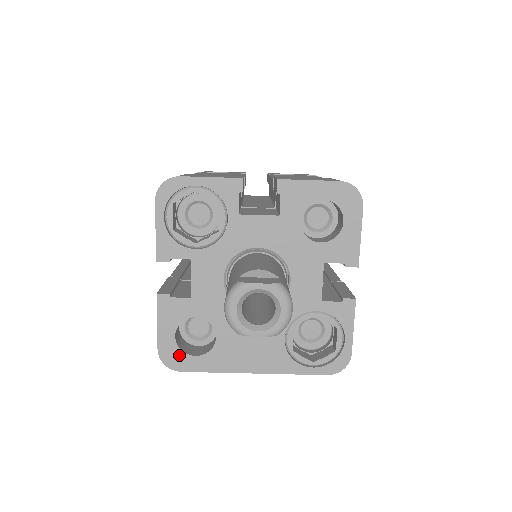
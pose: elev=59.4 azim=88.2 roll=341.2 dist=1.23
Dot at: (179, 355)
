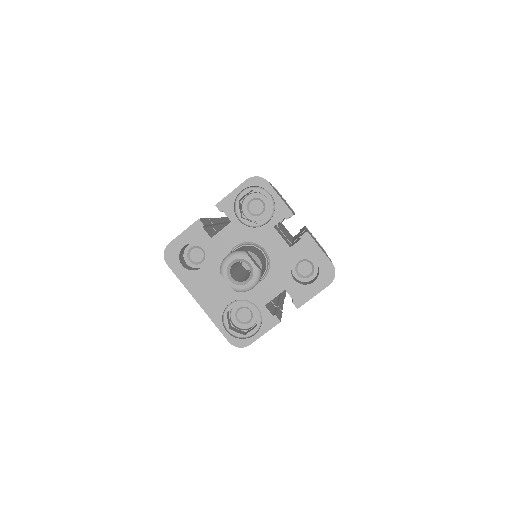
Dot at: (175, 256)
